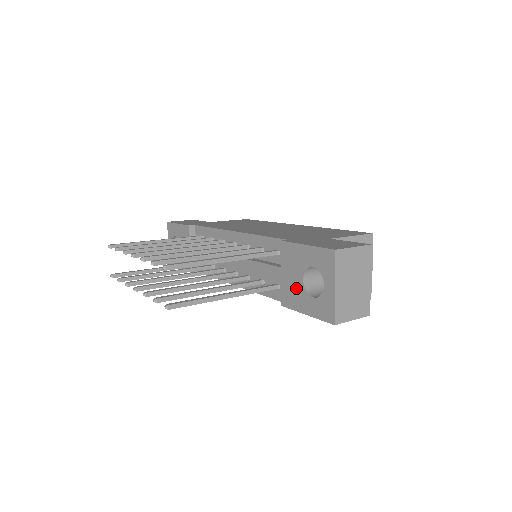
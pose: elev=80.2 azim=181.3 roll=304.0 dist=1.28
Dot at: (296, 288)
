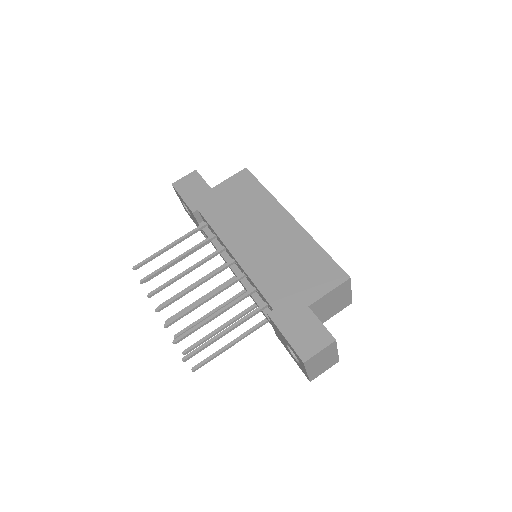
Dot at: (283, 343)
